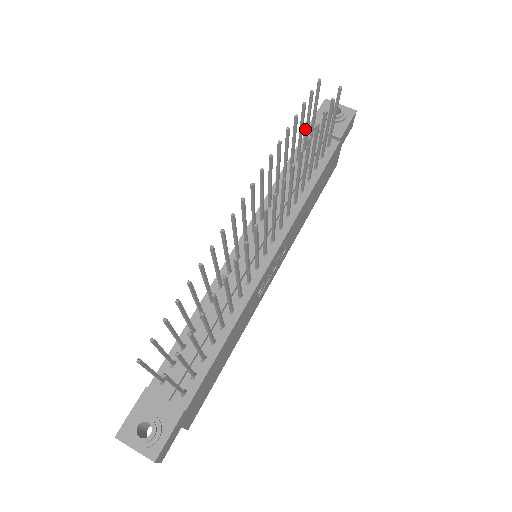
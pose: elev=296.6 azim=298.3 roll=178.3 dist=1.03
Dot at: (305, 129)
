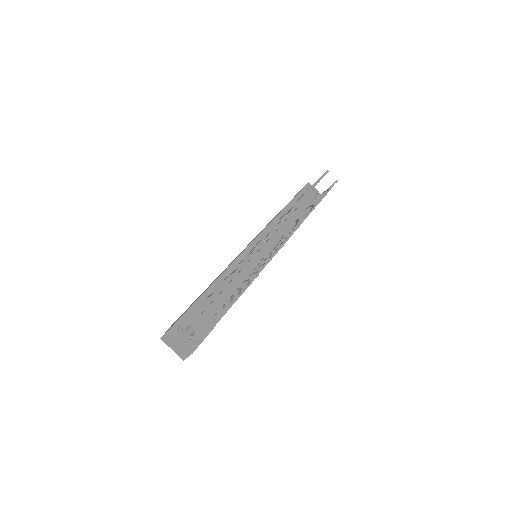
Dot at: occluded
